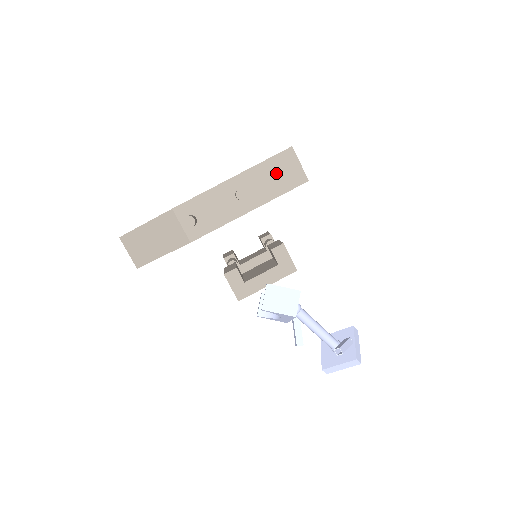
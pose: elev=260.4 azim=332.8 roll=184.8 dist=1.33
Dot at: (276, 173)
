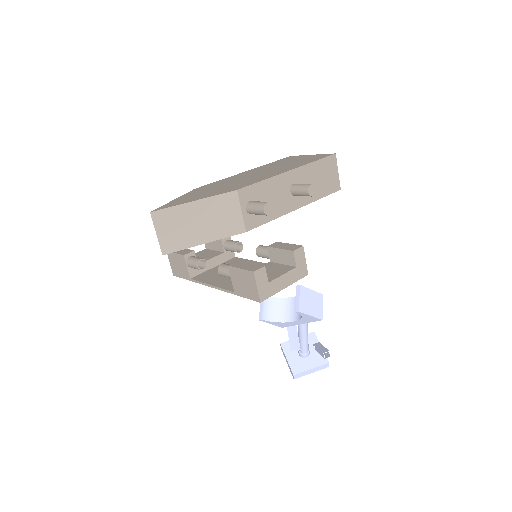
Dot at: (322, 175)
